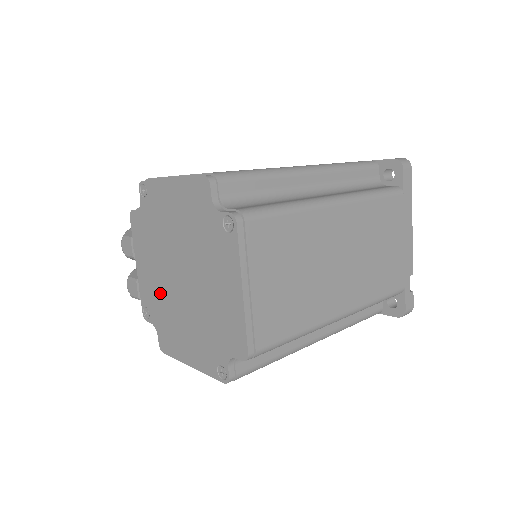
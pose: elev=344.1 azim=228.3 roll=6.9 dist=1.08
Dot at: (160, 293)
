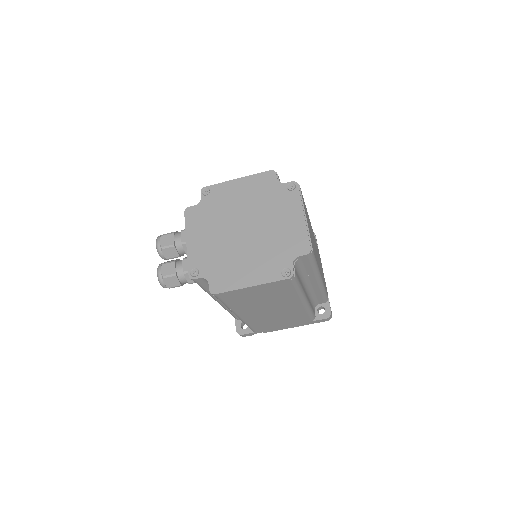
Dot at: (217, 250)
